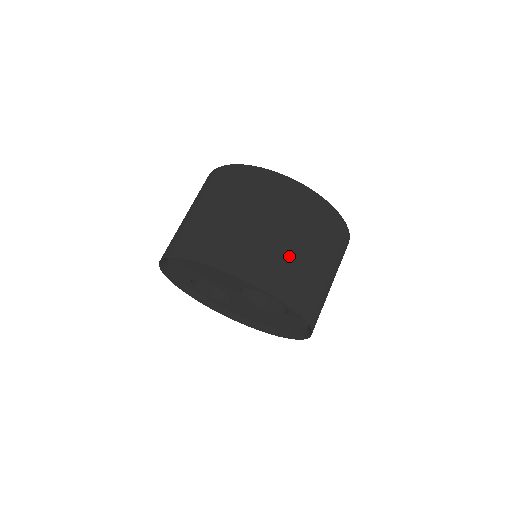
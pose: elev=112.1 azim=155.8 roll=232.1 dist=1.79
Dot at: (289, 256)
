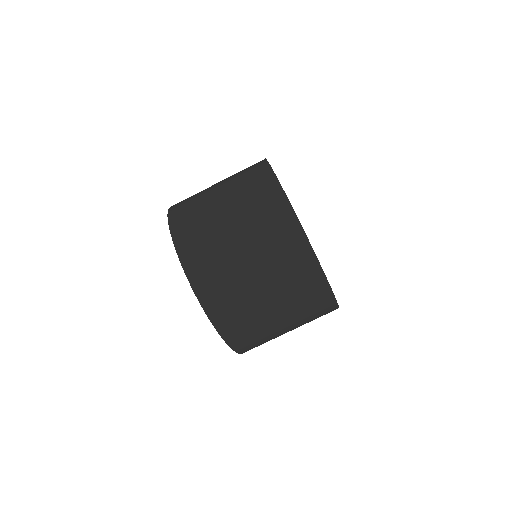
Dot at: (224, 251)
